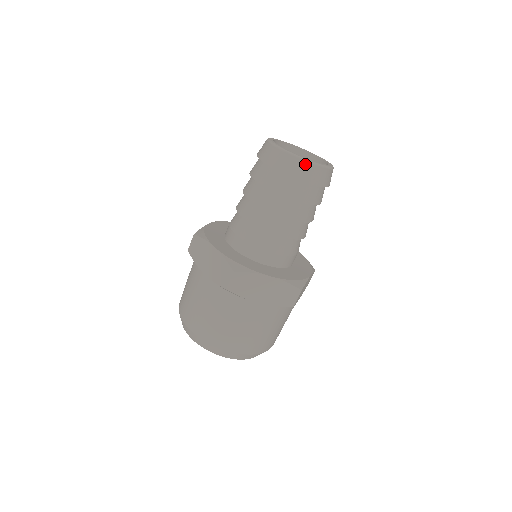
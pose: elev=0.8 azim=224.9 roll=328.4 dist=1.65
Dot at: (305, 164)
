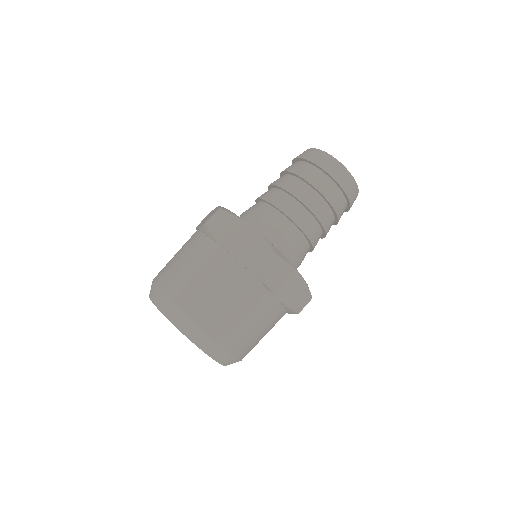
Dot at: (352, 181)
